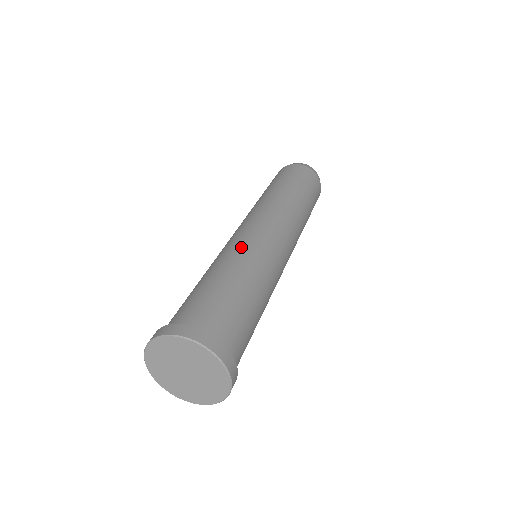
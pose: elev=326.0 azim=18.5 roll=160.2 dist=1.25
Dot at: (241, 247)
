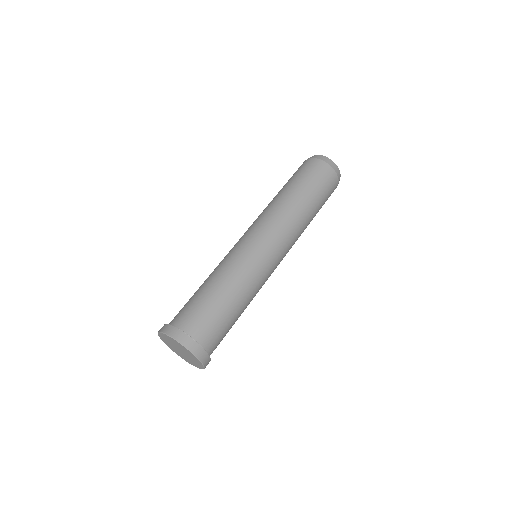
Dot at: (236, 260)
